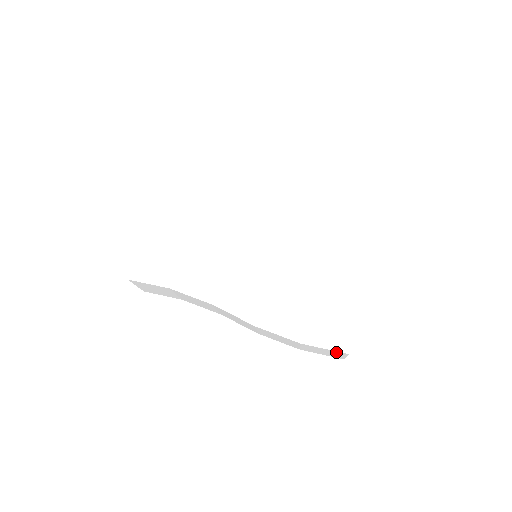
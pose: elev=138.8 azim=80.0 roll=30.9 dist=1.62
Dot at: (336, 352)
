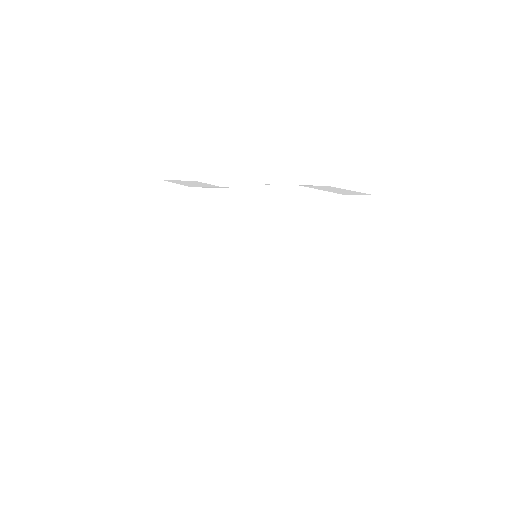
Dot at: occluded
